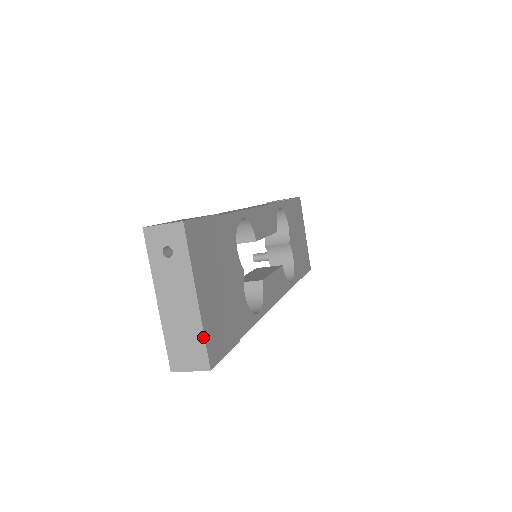
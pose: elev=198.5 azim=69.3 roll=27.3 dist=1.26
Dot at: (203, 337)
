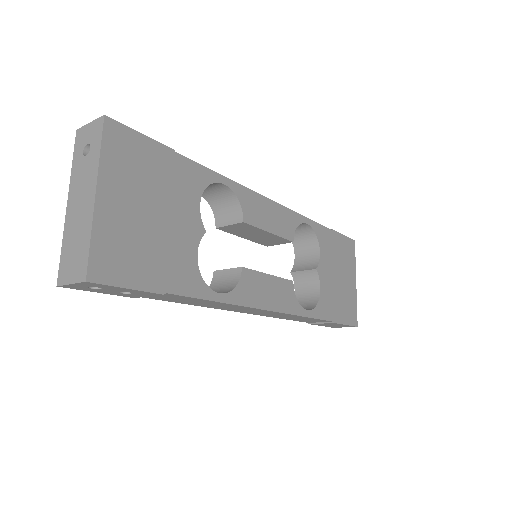
Dot at: (89, 240)
